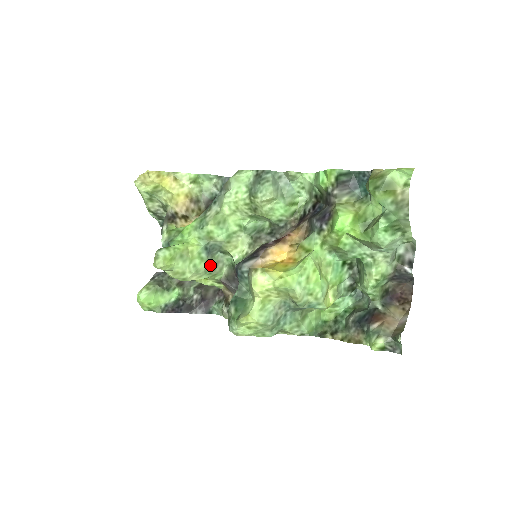
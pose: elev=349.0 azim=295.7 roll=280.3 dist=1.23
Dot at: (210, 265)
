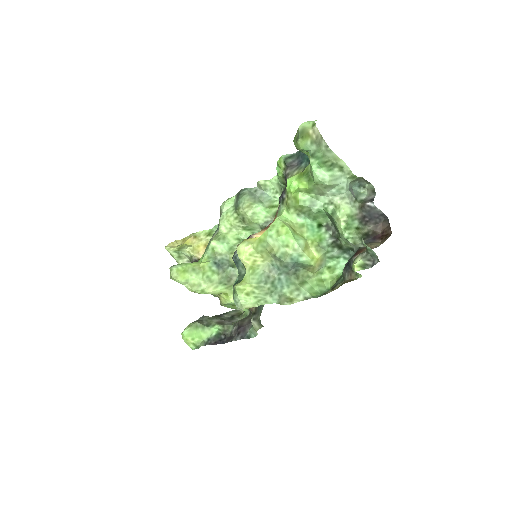
Dot at: (224, 278)
